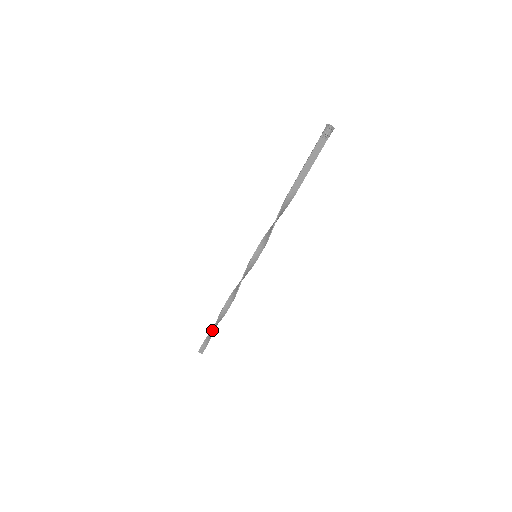
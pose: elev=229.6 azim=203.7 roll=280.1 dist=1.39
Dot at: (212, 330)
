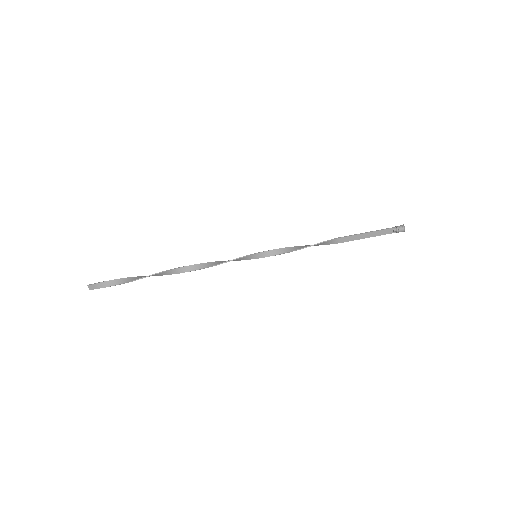
Dot at: (132, 278)
